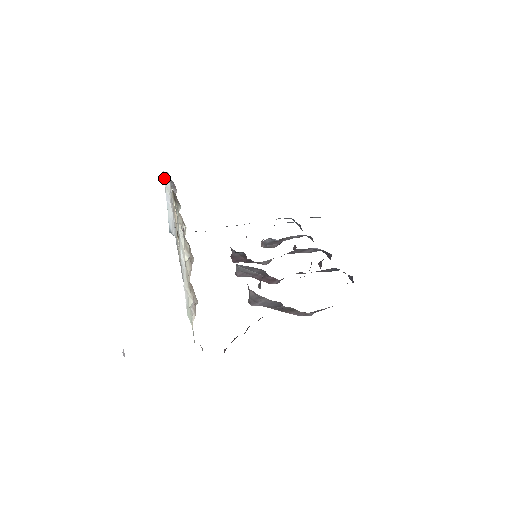
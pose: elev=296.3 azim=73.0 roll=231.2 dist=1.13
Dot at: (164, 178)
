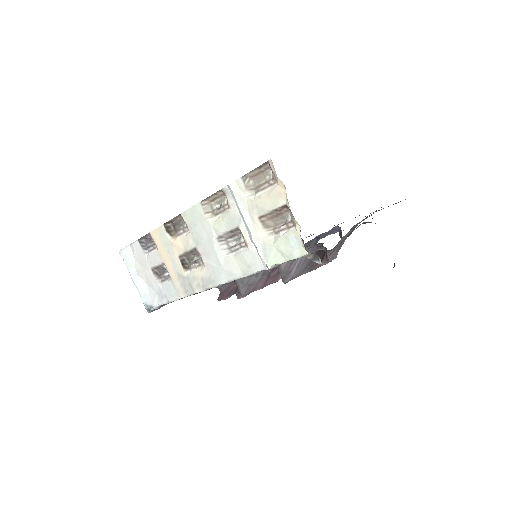
Dot at: (123, 257)
